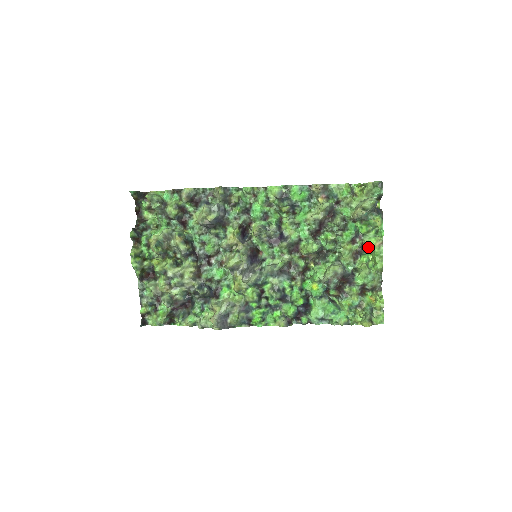
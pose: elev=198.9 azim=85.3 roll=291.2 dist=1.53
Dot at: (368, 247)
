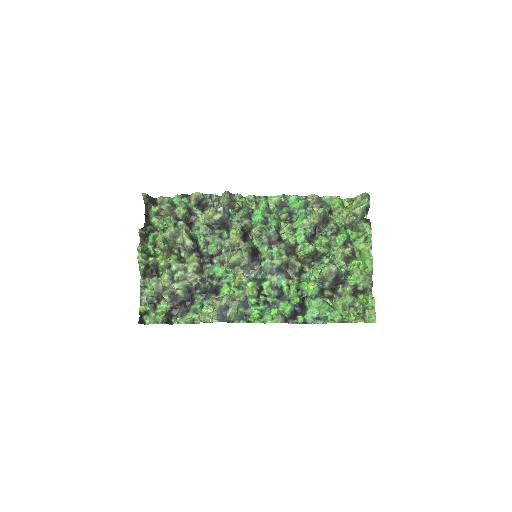
Dot at: (358, 252)
